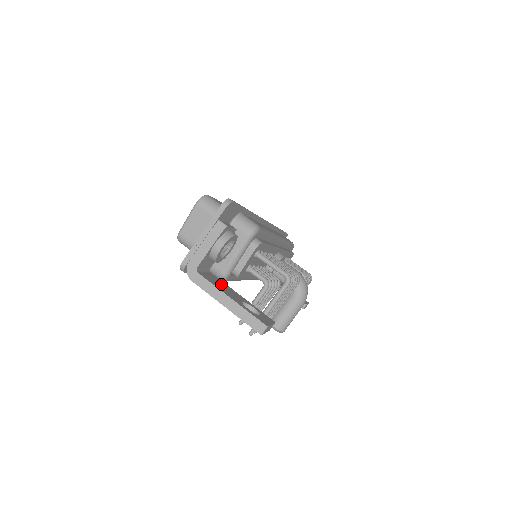
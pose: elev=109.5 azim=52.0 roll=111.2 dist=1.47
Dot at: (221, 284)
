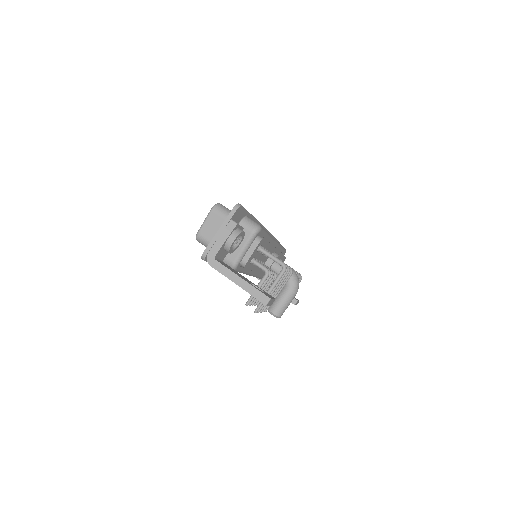
Dot at: (233, 270)
